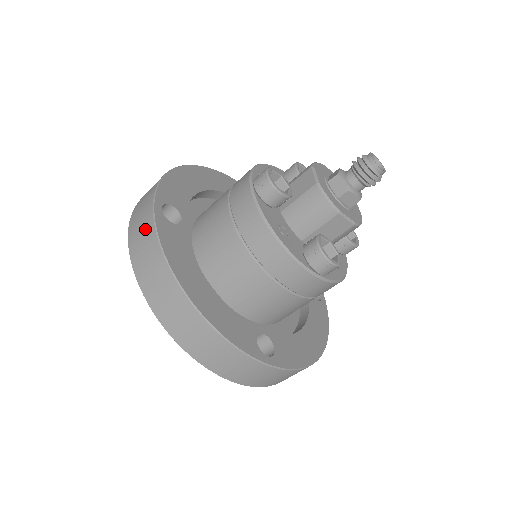
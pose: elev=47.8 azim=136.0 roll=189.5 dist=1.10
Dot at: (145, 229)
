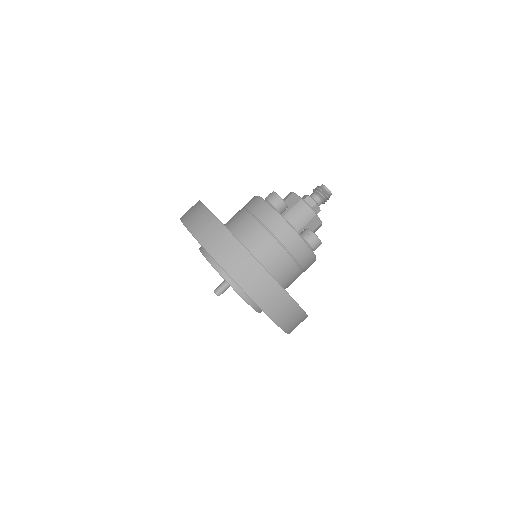
Dot at: (211, 226)
